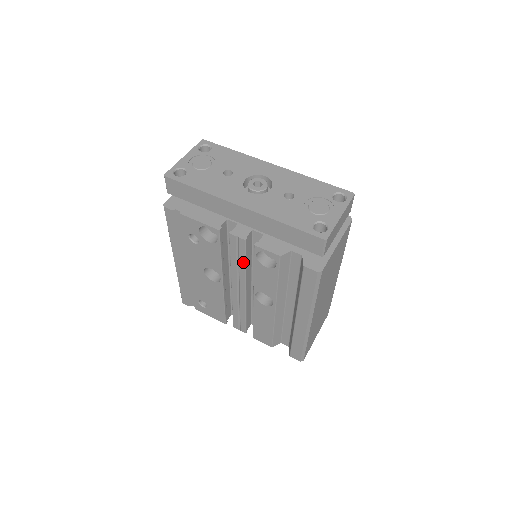
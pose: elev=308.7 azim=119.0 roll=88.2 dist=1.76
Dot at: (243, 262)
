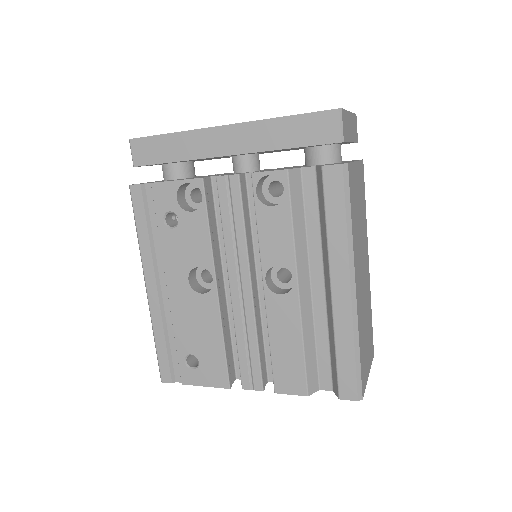
Dot at: (240, 221)
